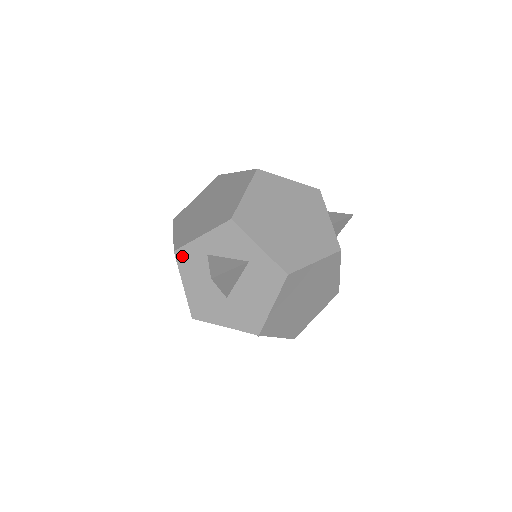
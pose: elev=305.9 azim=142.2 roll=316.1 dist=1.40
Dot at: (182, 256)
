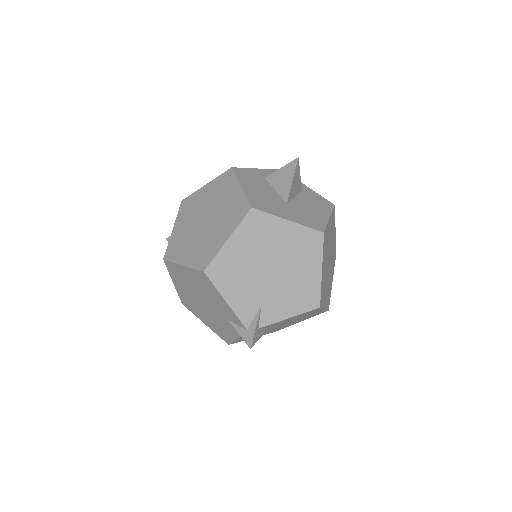
Dot at: (240, 172)
